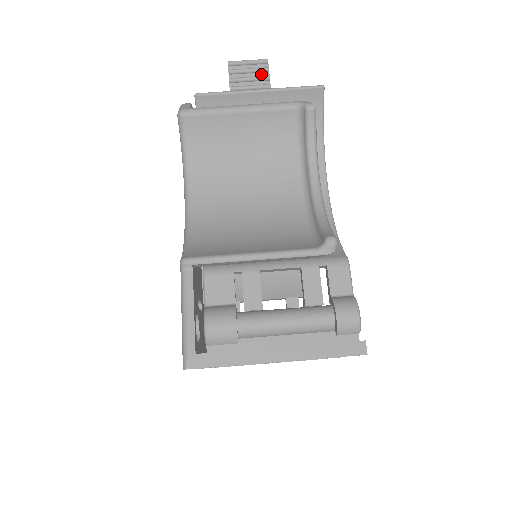
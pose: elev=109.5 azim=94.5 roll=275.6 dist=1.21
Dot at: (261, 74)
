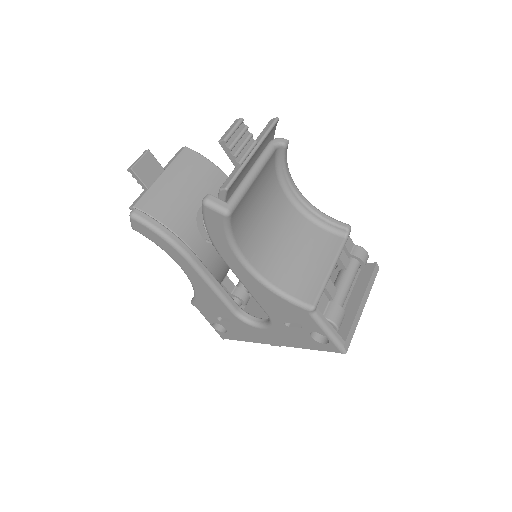
Dot at: (245, 135)
